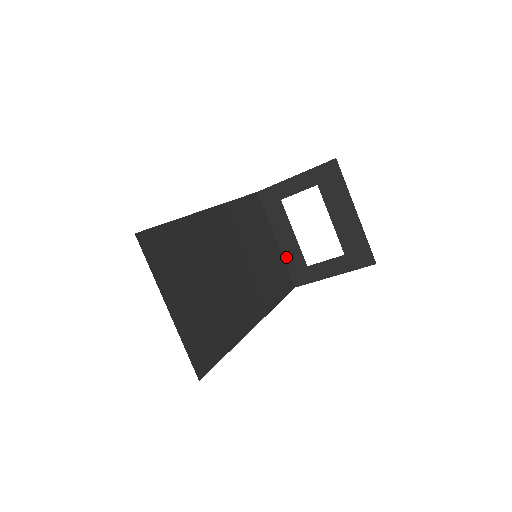
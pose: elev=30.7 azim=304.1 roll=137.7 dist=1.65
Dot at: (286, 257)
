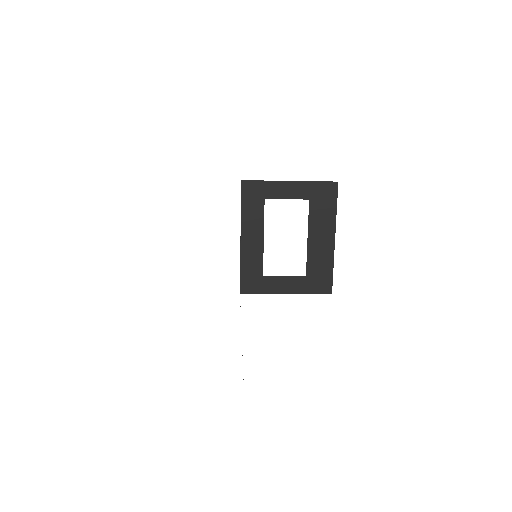
Dot at: (244, 259)
